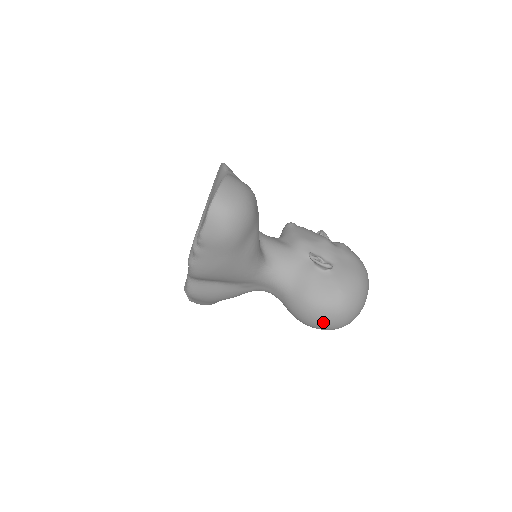
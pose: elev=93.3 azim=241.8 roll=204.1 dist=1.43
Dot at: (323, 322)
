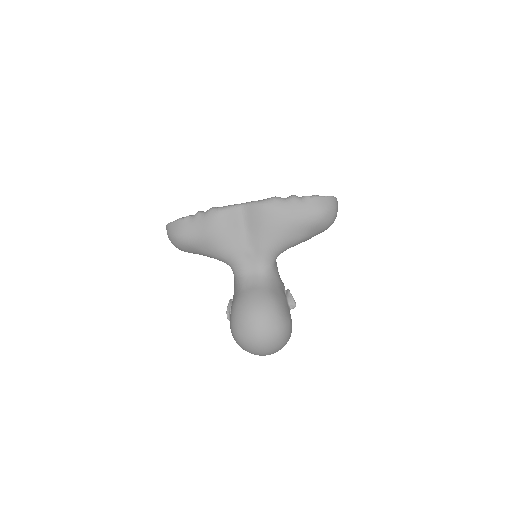
Dot at: (265, 322)
